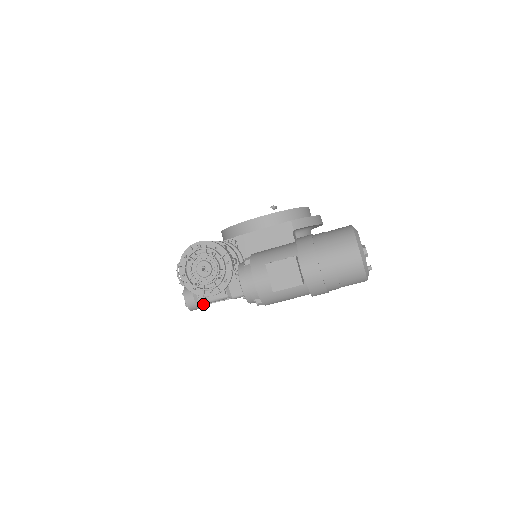
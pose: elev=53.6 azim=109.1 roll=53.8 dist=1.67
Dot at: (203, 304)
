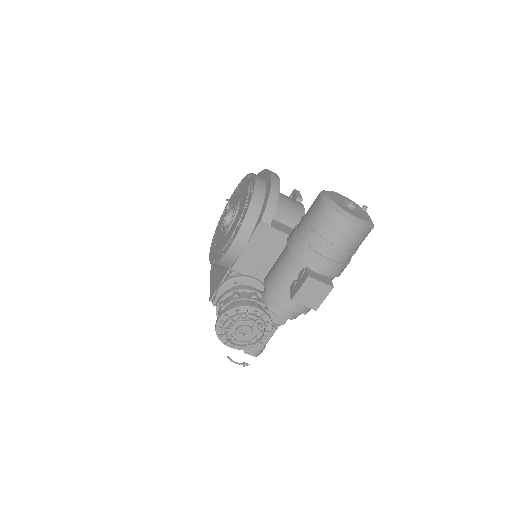
Dot at: occluded
